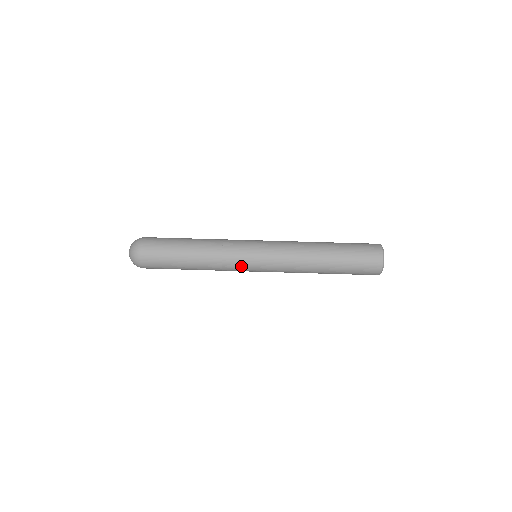
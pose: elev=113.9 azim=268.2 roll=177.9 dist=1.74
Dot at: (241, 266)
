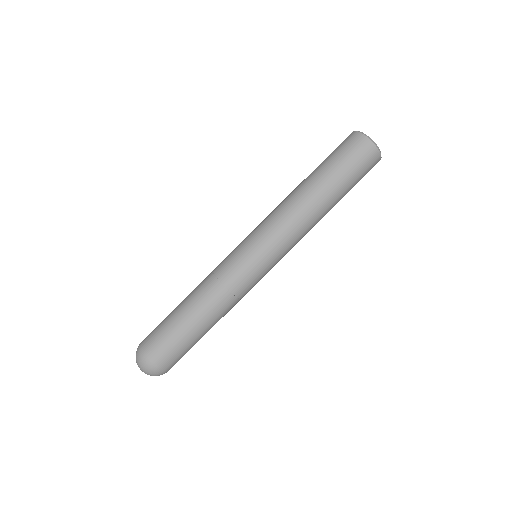
Dot at: (254, 281)
